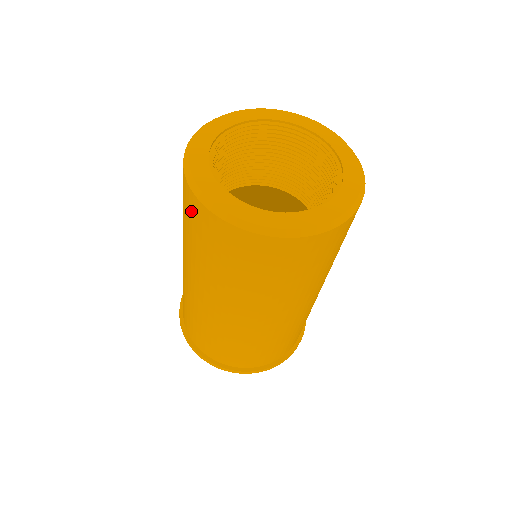
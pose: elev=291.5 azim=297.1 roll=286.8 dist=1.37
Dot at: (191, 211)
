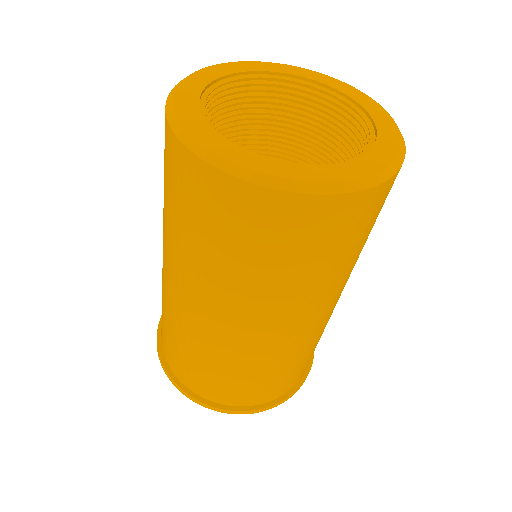
Dot at: (181, 178)
